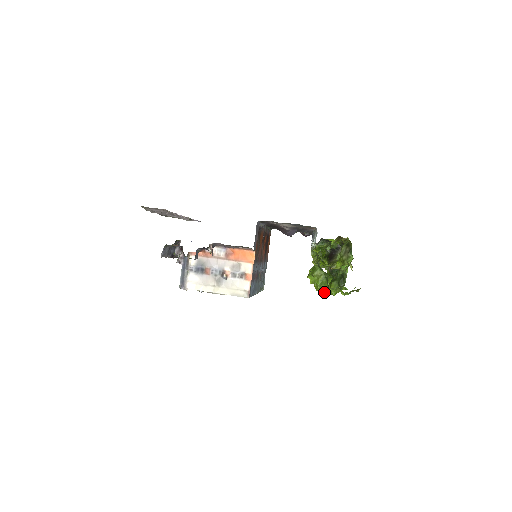
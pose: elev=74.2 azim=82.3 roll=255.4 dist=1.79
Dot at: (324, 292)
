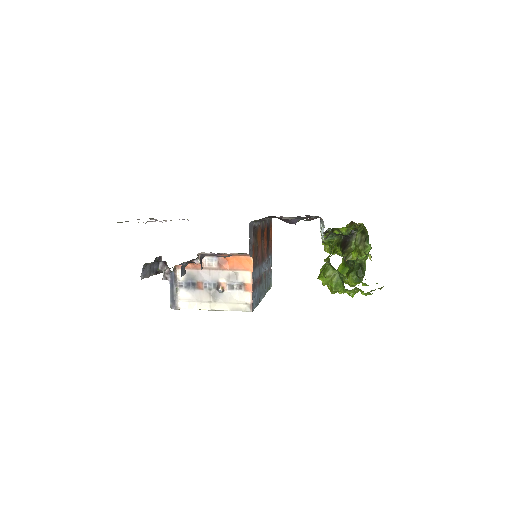
Dot at: (340, 293)
